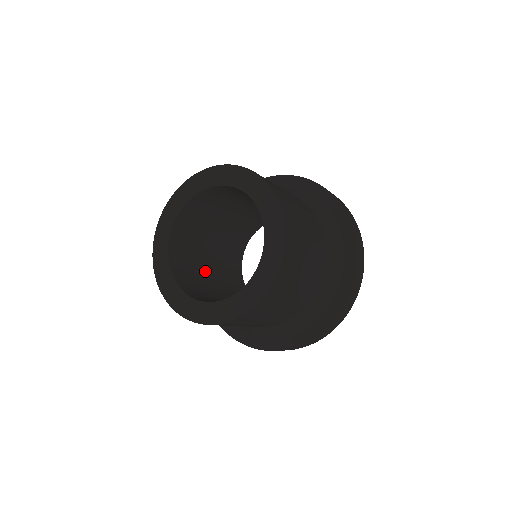
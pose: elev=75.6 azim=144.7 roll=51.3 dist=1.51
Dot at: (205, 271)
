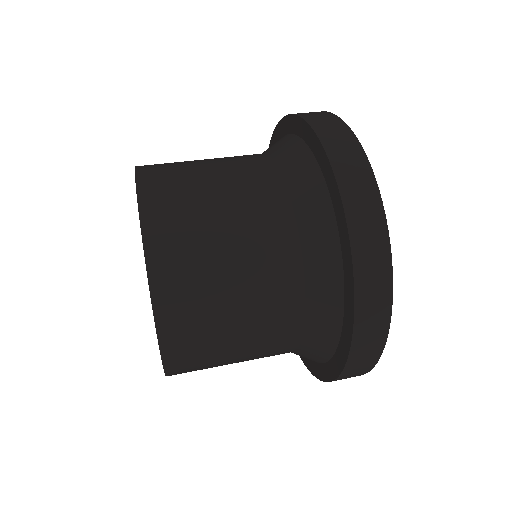
Dot at: occluded
